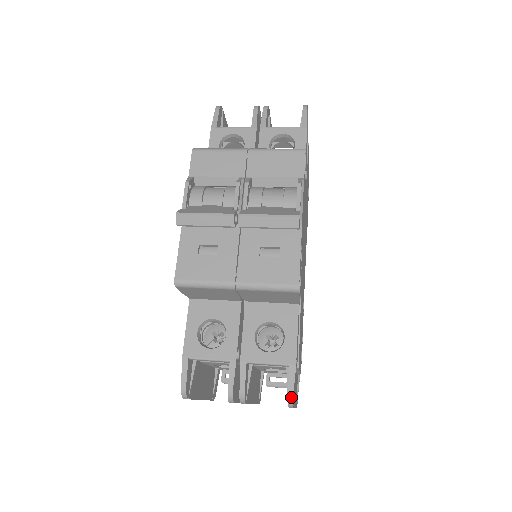
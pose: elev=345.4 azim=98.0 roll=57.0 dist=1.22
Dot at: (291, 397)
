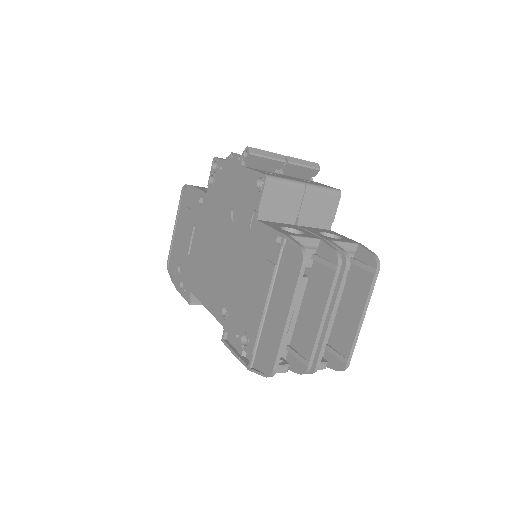
Dot at: (376, 255)
